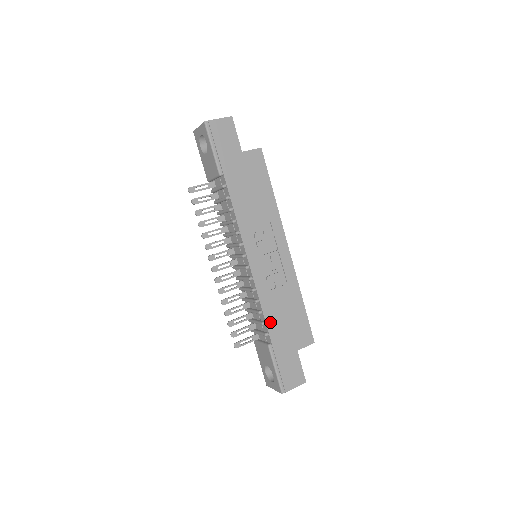
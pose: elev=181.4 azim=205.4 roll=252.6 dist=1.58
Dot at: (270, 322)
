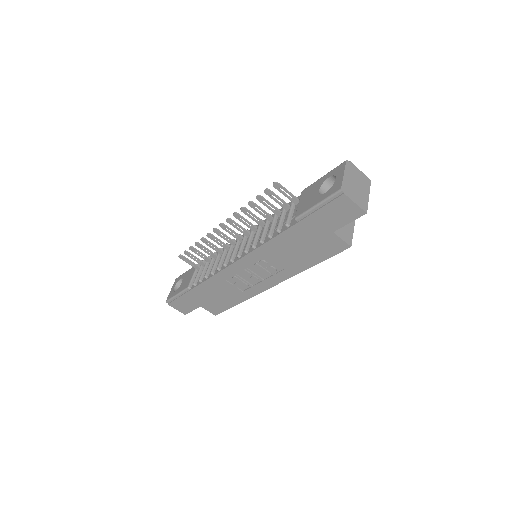
Dot at: (204, 286)
